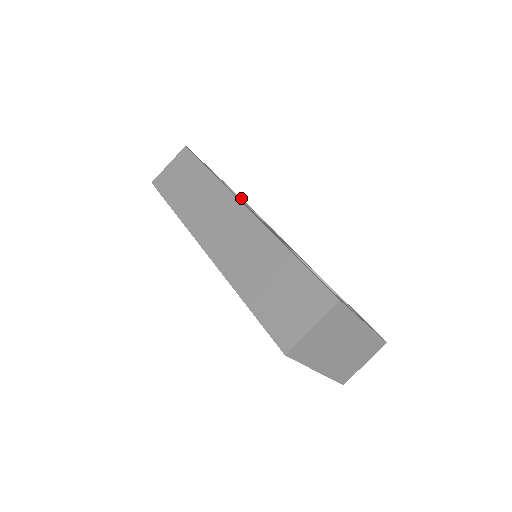
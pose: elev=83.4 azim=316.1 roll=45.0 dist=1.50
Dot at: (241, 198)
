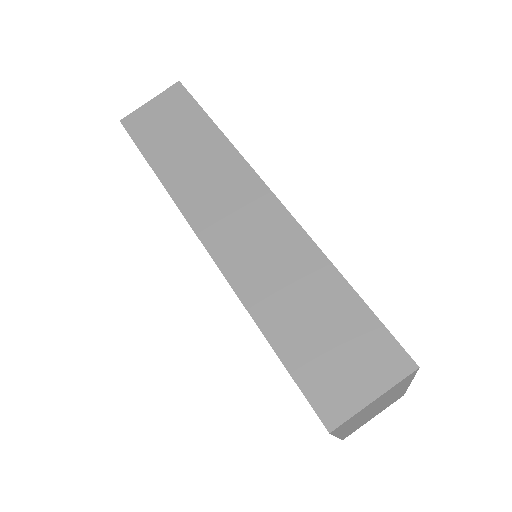
Dot at: occluded
